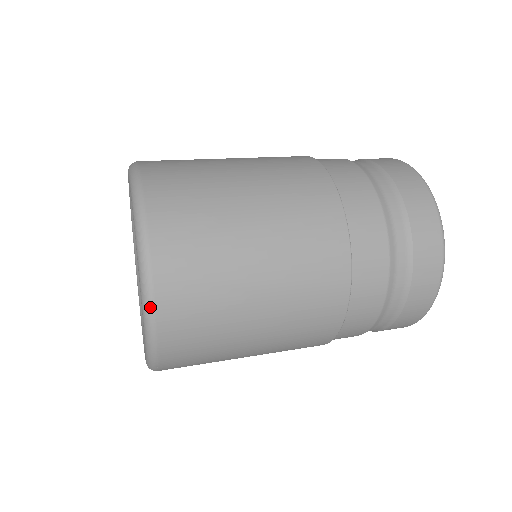
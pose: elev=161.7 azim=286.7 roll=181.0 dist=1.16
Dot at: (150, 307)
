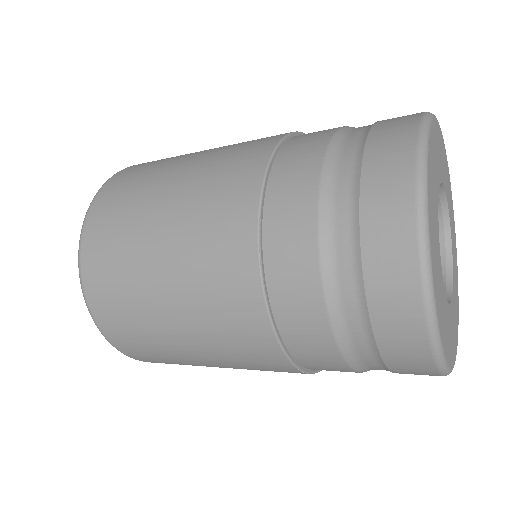
Dot at: (98, 328)
